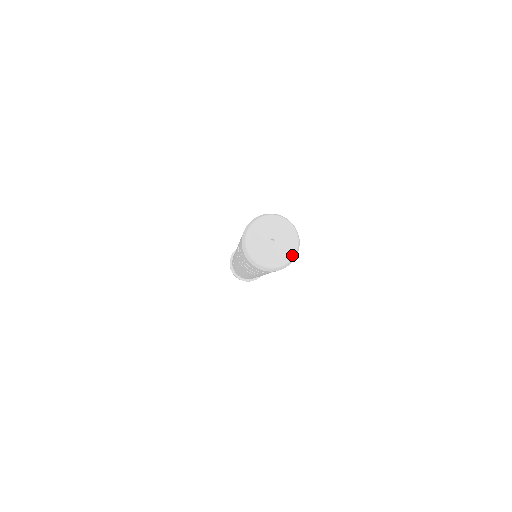
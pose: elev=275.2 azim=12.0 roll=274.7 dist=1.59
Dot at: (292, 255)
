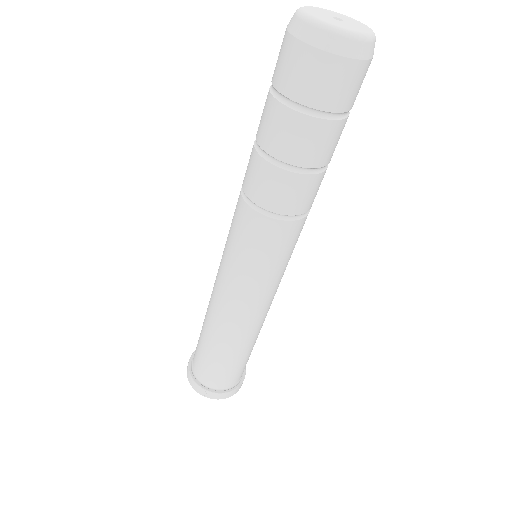
Dot at: (368, 35)
